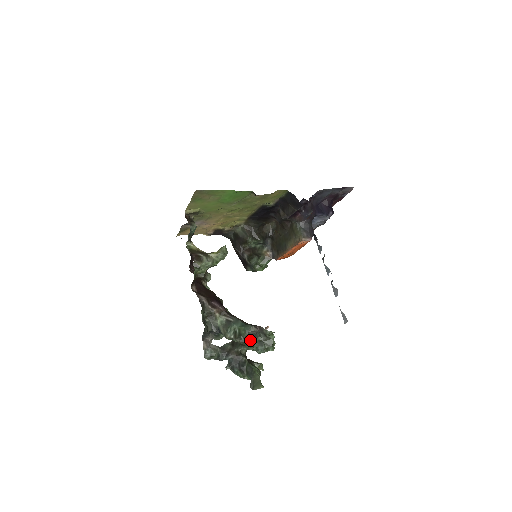
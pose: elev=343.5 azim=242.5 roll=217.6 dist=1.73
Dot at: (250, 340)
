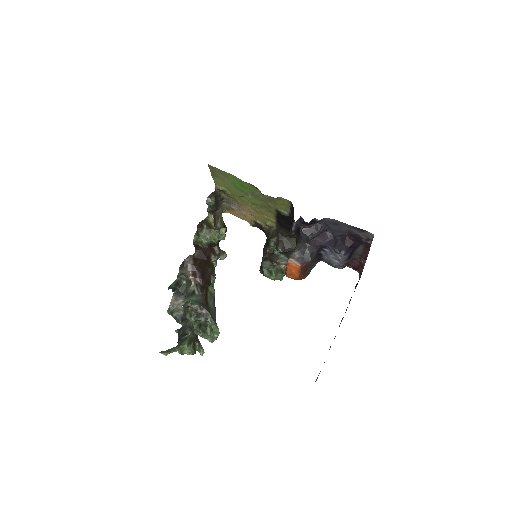
Dot at: (191, 315)
